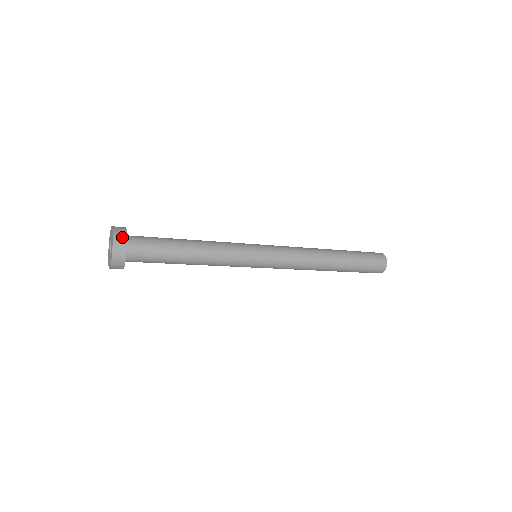
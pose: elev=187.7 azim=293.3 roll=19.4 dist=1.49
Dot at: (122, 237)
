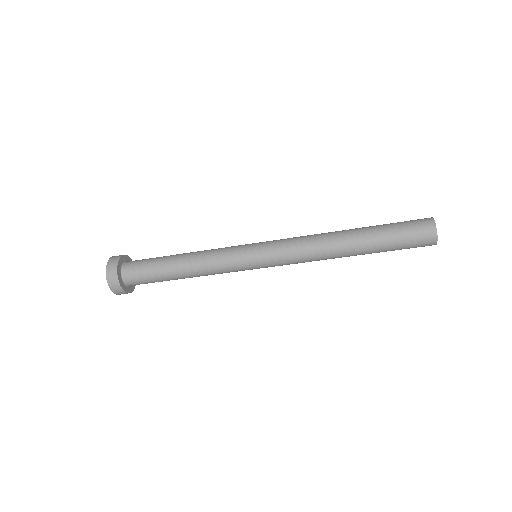
Dot at: (113, 276)
